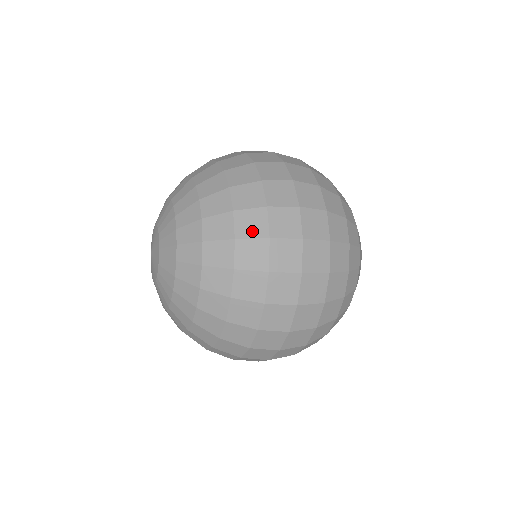
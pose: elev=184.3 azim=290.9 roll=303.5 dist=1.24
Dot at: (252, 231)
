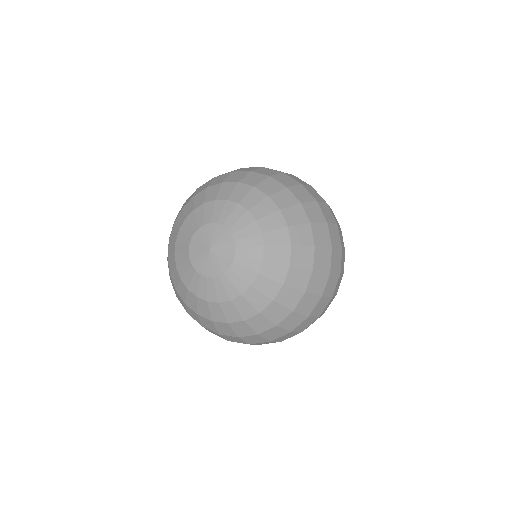
Dot at: (290, 182)
